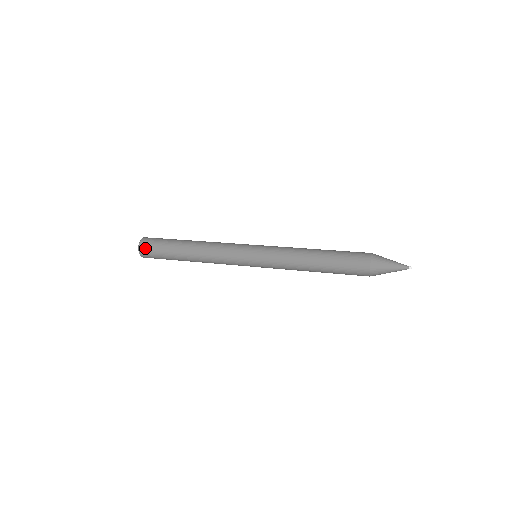
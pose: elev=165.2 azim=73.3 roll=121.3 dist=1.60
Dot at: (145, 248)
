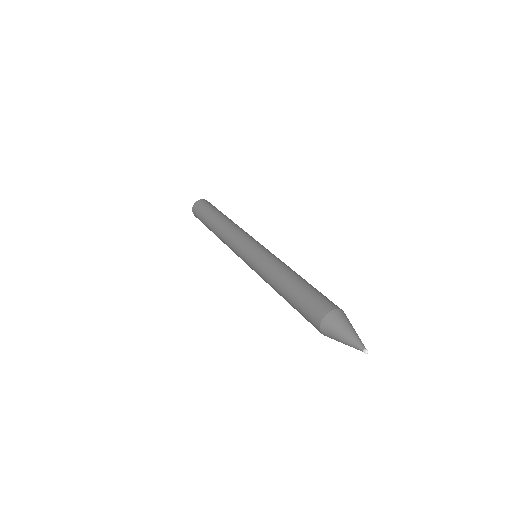
Dot at: (195, 210)
